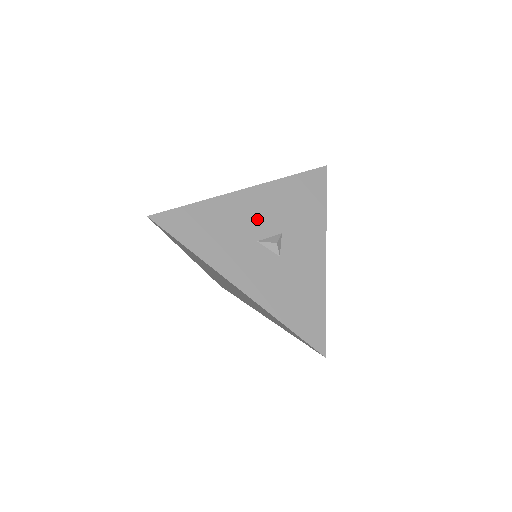
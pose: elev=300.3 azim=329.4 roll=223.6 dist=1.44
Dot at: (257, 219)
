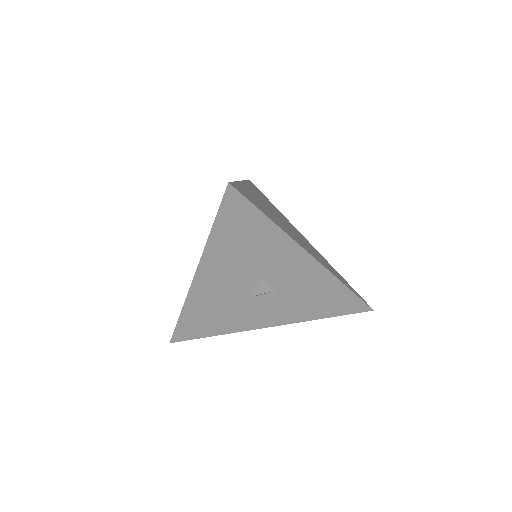
Dot at: (229, 287)
